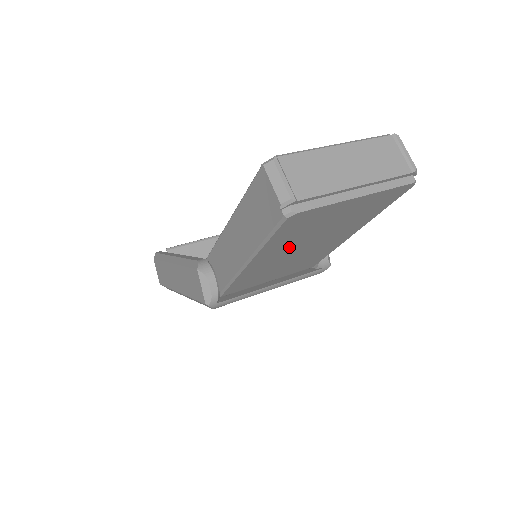
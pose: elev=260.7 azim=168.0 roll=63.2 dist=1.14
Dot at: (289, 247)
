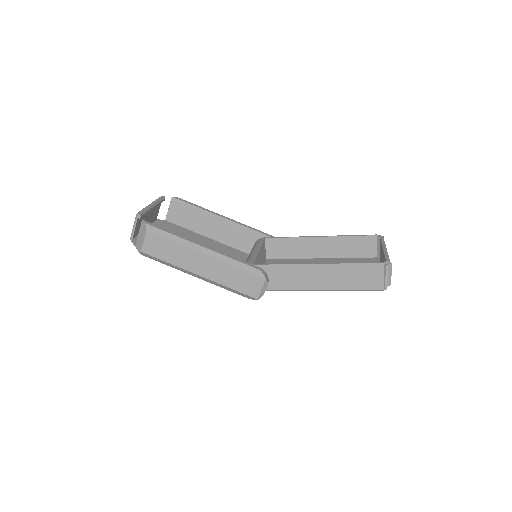
Dot at: occluded
